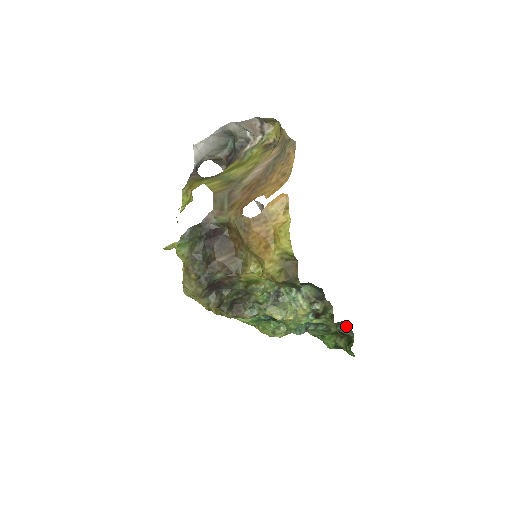
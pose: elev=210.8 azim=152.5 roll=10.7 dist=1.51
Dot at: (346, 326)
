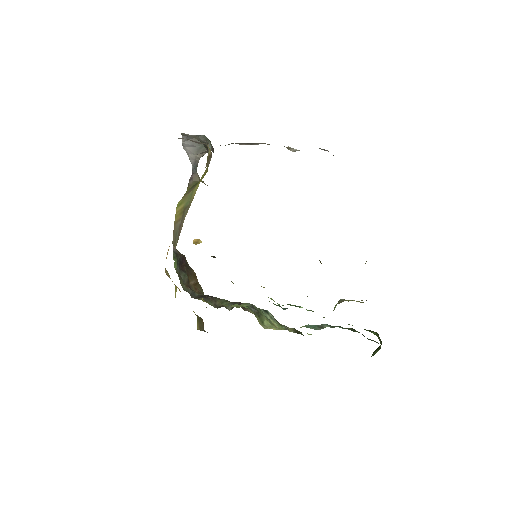
Dot at: (363, 335)
